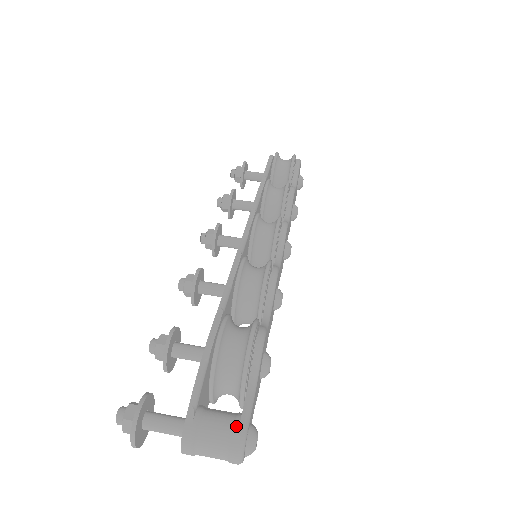
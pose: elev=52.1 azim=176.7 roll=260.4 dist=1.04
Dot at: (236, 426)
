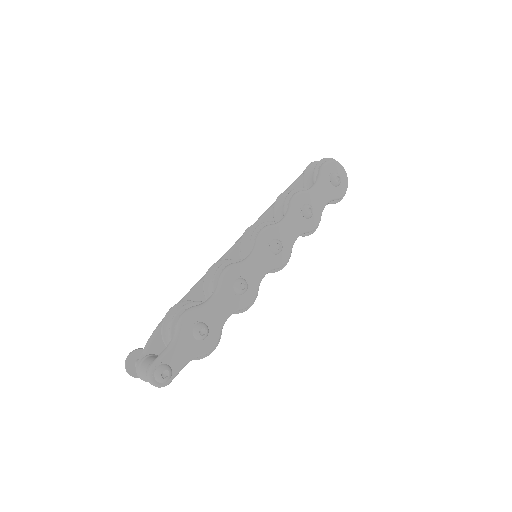
Dot at: (150, 364)
